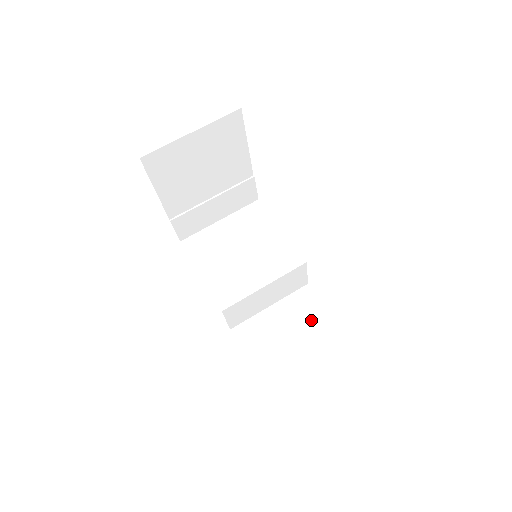
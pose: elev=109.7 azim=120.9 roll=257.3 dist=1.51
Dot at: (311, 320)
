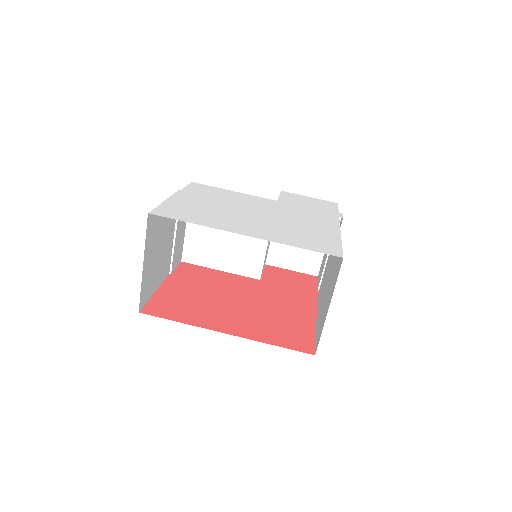
Dot at: occluded
